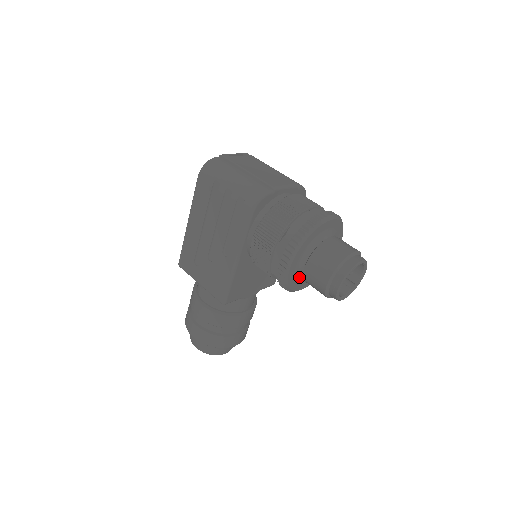
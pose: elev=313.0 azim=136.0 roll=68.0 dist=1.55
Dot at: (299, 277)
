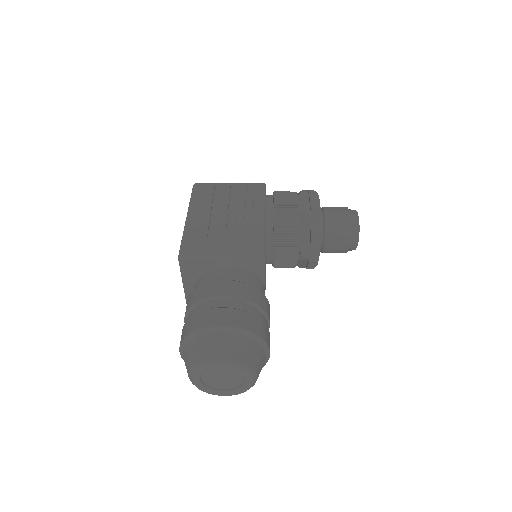
Dot at: occluded
